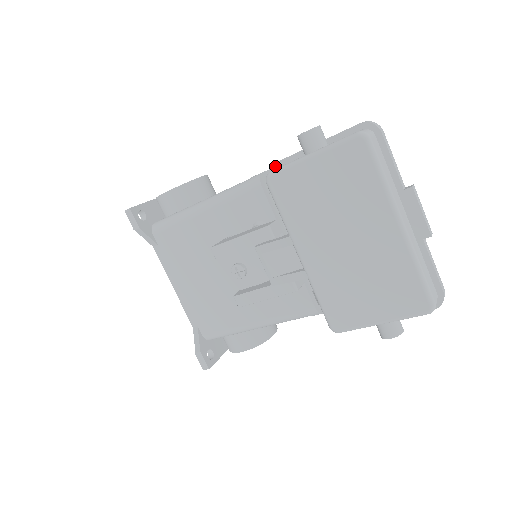
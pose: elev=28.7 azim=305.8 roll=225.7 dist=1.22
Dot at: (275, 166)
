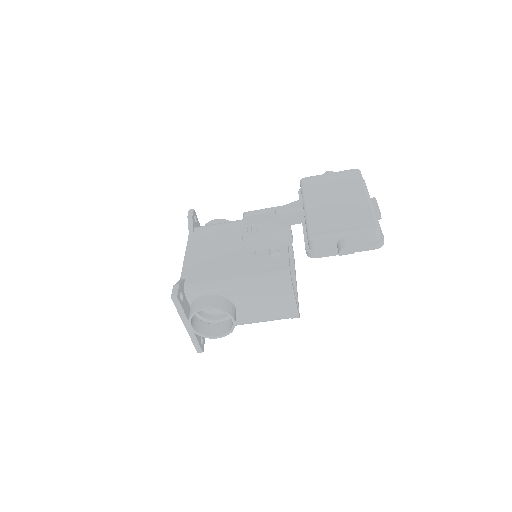
Dot at: occluded
